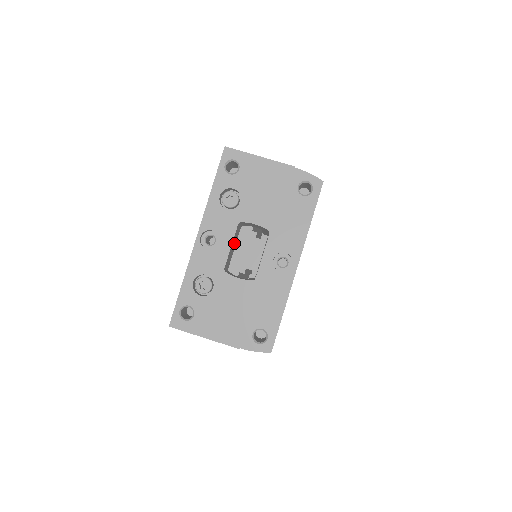
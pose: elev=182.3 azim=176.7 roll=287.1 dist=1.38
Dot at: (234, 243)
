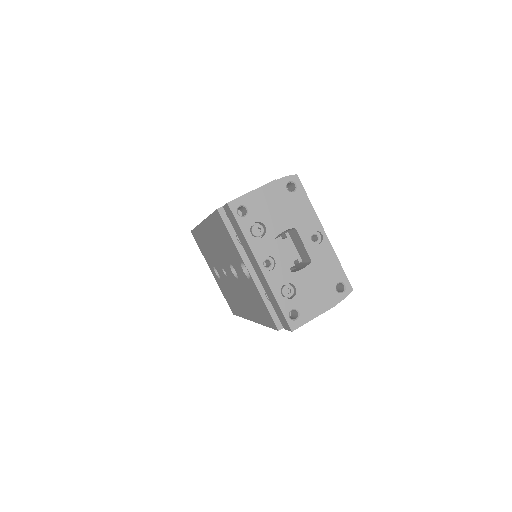
Dot at: occluded
